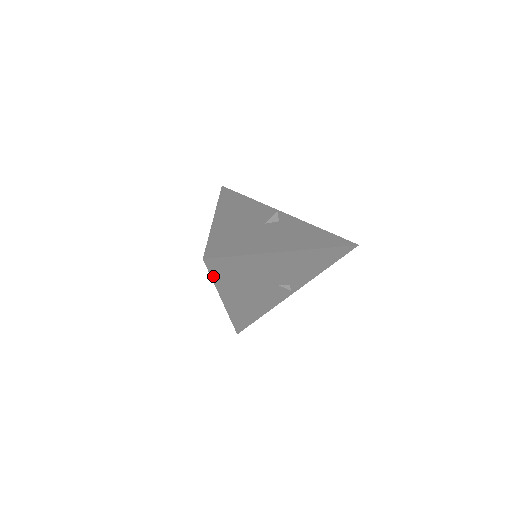
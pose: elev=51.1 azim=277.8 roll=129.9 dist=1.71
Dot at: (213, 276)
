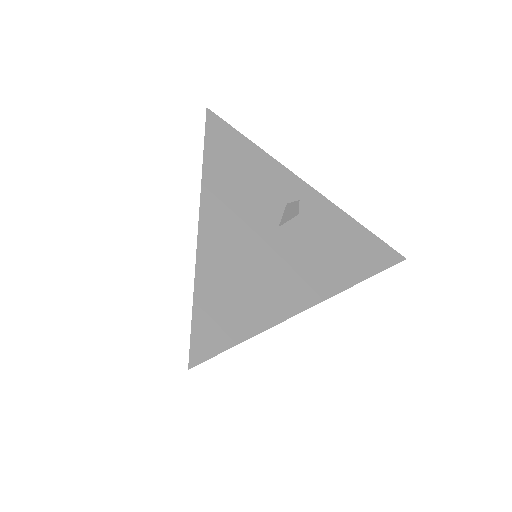
Dot at: occluded
